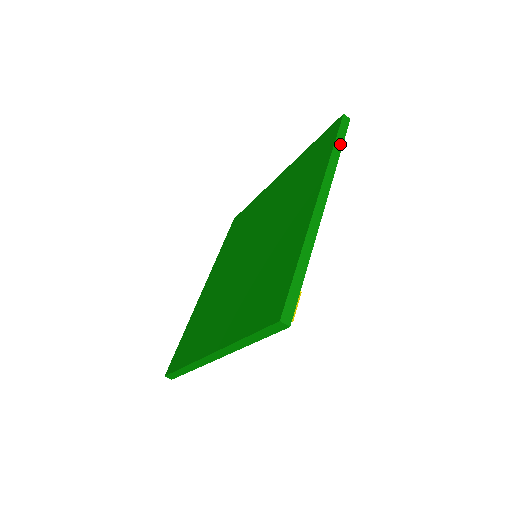
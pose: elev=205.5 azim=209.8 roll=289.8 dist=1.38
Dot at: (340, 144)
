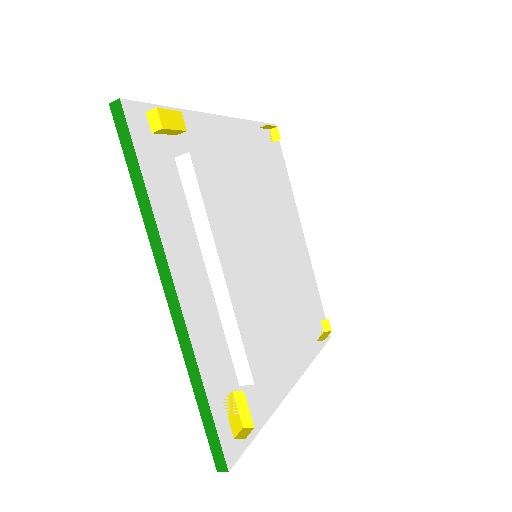
Dot at: (136, 170)
